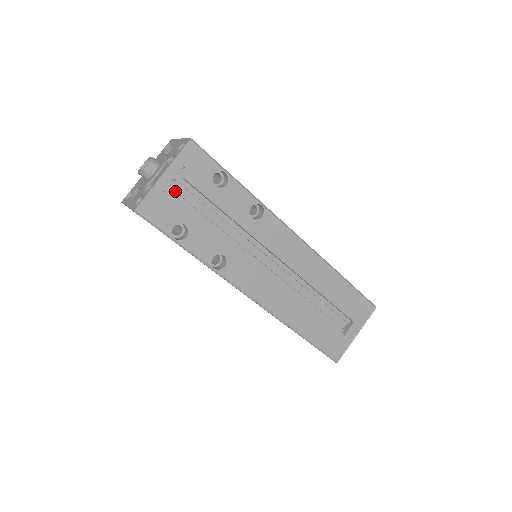
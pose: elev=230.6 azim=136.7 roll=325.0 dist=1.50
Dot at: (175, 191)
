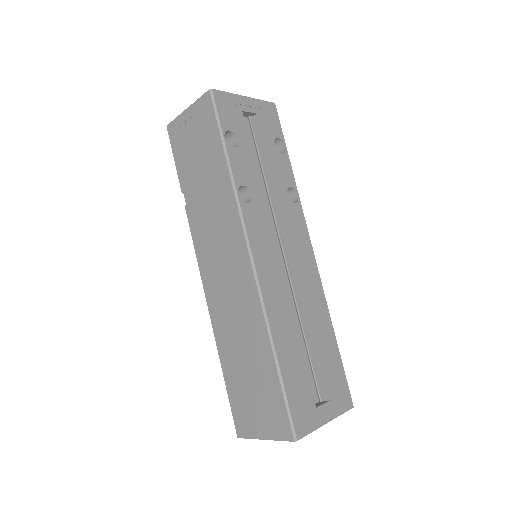
Dot at: occluded
